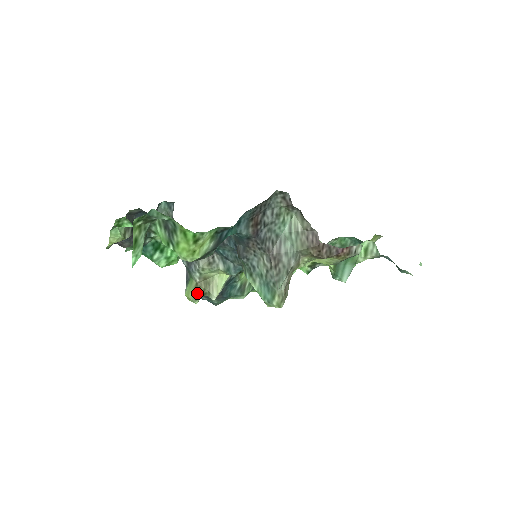
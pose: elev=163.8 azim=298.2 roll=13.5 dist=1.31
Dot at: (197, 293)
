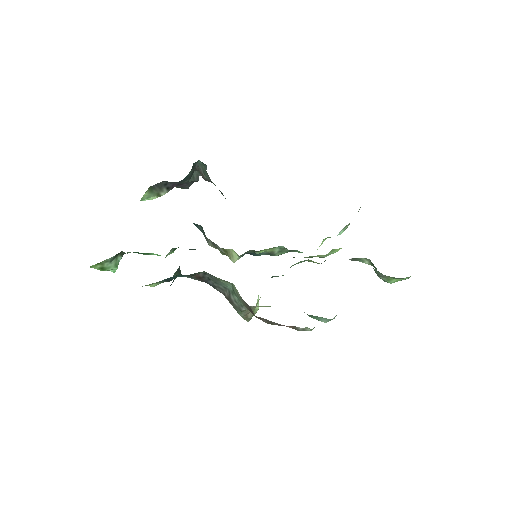
Dot at: (221, 252)
